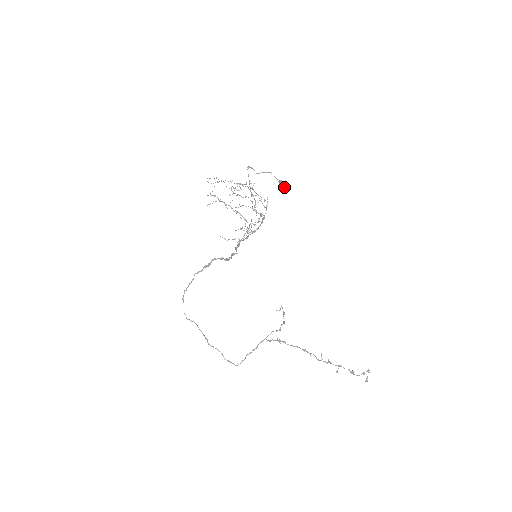
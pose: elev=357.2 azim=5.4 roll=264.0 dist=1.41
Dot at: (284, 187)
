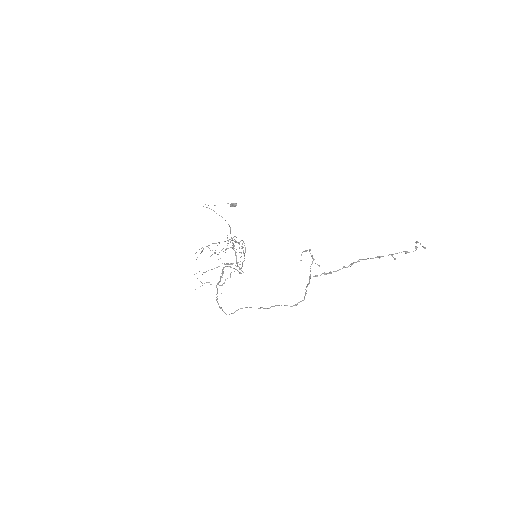
Dot at: (235, 203)
